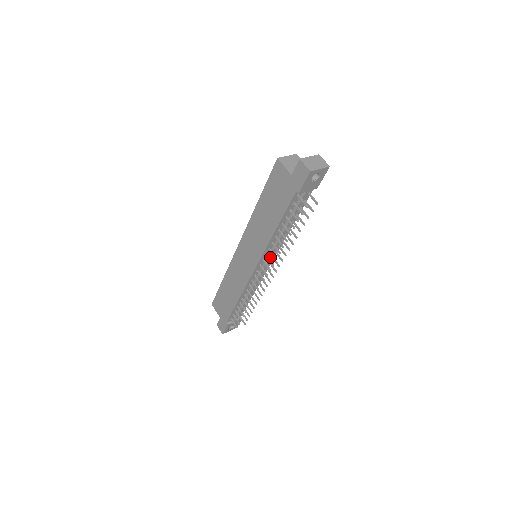
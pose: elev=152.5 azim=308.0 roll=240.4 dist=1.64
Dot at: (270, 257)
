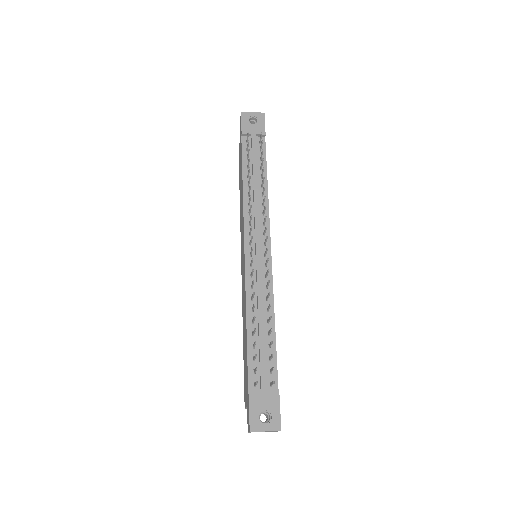
Dot at: (256, 227)
